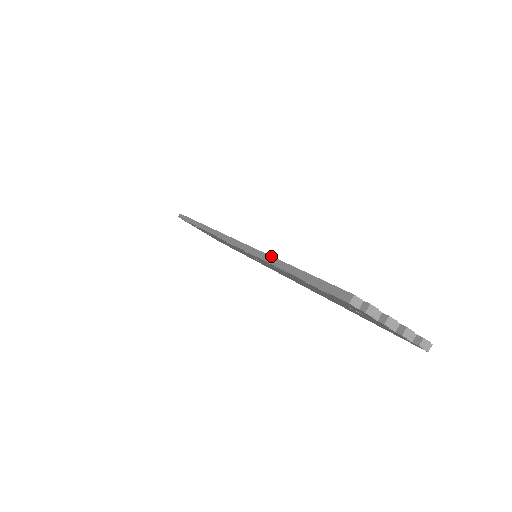
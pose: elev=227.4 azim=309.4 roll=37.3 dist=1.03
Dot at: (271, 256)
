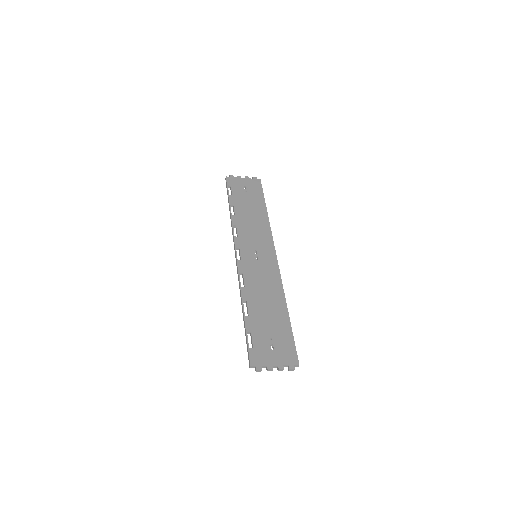
Dot at: (242, 302)
